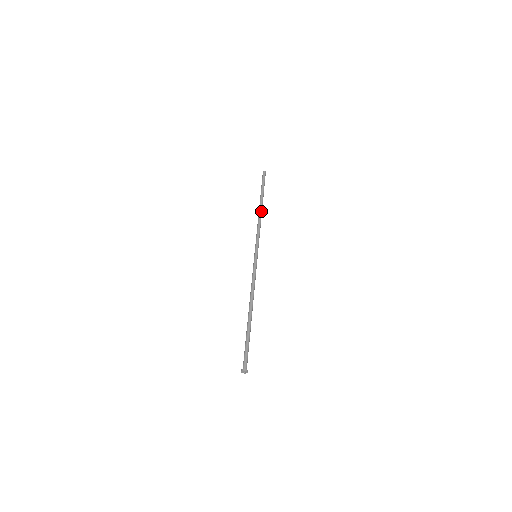
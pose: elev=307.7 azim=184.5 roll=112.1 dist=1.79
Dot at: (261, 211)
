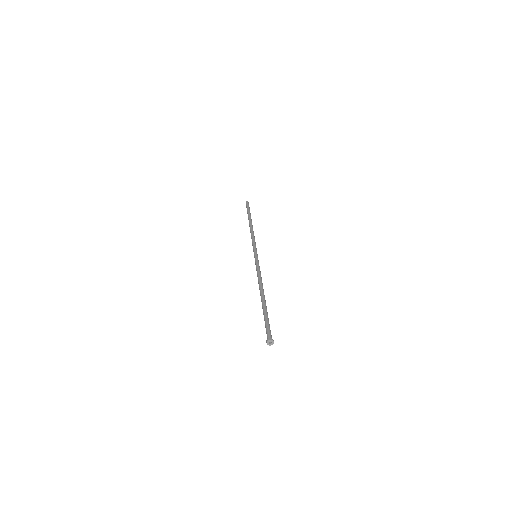
Dot at: (252, 226)
